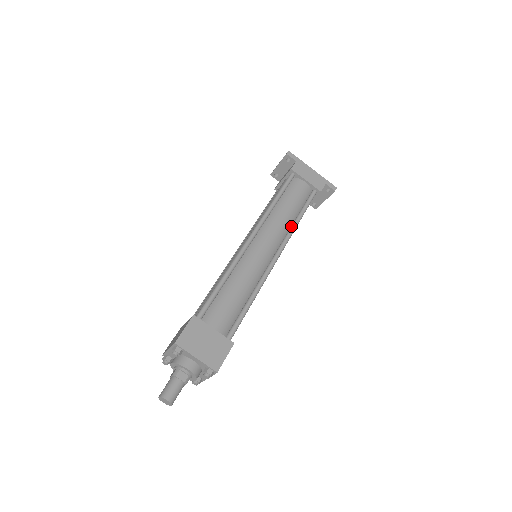
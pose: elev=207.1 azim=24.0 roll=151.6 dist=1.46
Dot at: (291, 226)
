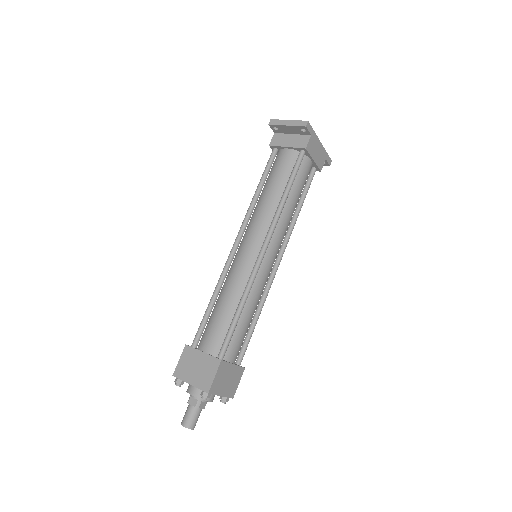
Dot at: (292, 222)
